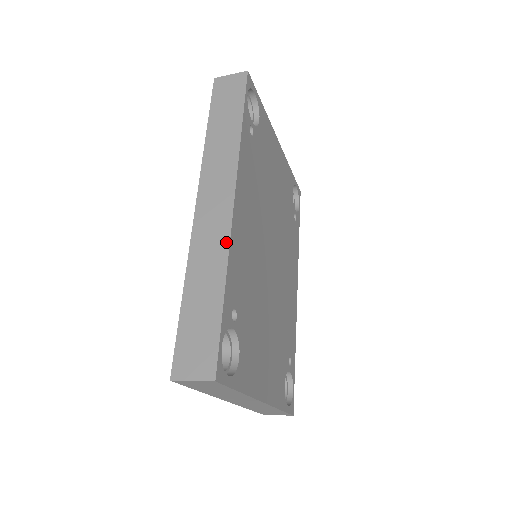
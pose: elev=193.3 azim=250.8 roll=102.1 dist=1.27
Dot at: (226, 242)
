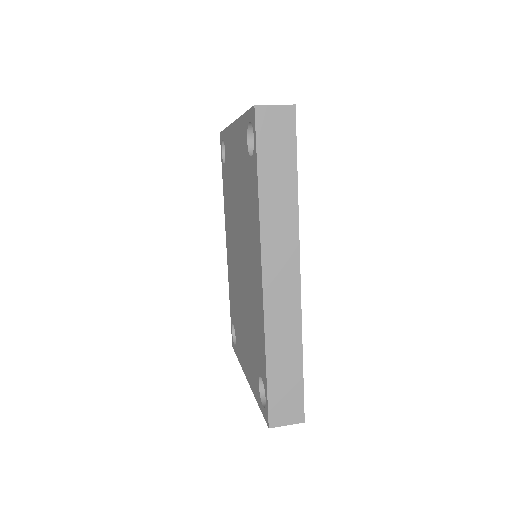
Dot at: (298, 315)
